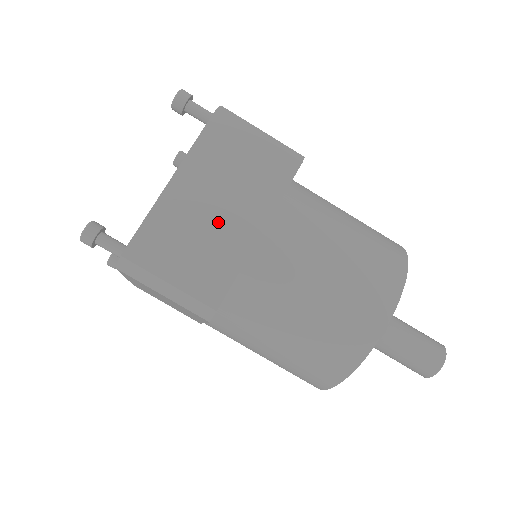
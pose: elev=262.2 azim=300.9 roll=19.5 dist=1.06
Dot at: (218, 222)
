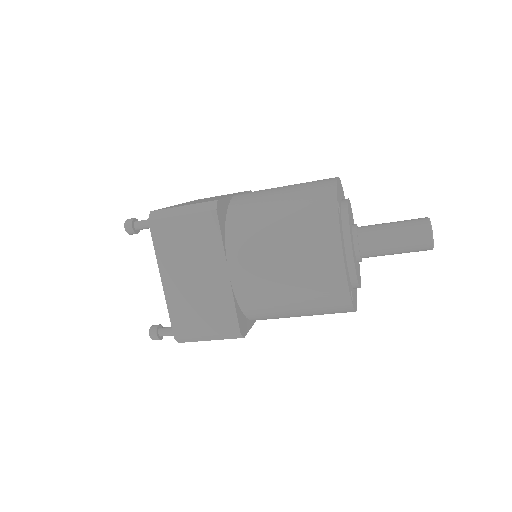
Dot at: occluded
